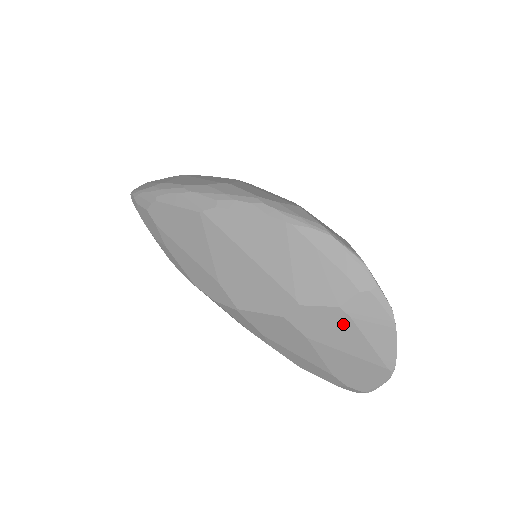
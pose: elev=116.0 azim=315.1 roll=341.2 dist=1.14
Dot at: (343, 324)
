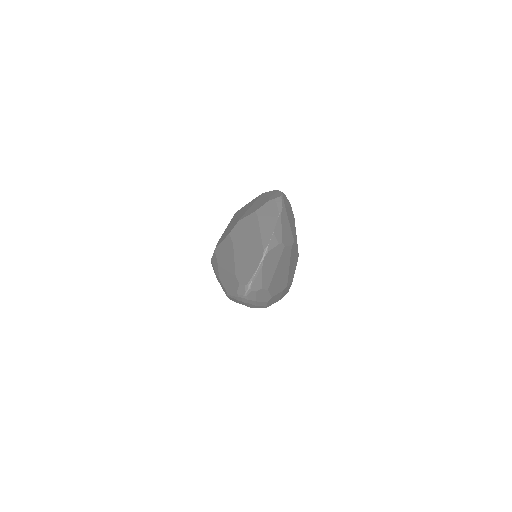
Dot at: (253, 223)
